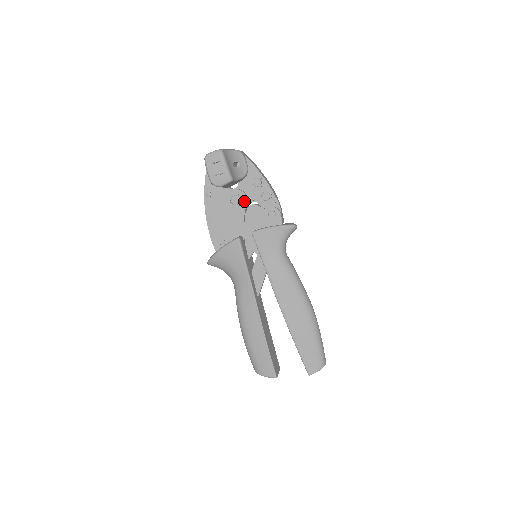
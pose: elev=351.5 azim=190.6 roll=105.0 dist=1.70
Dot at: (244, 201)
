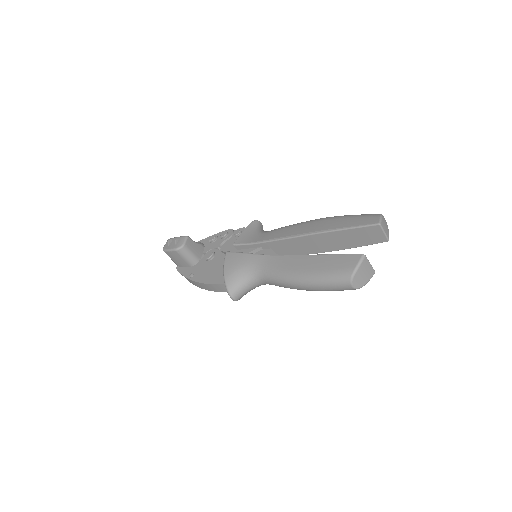
Dot at: (215, 251)
